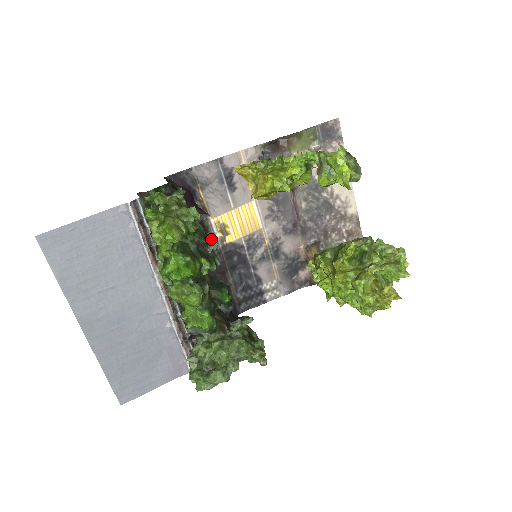
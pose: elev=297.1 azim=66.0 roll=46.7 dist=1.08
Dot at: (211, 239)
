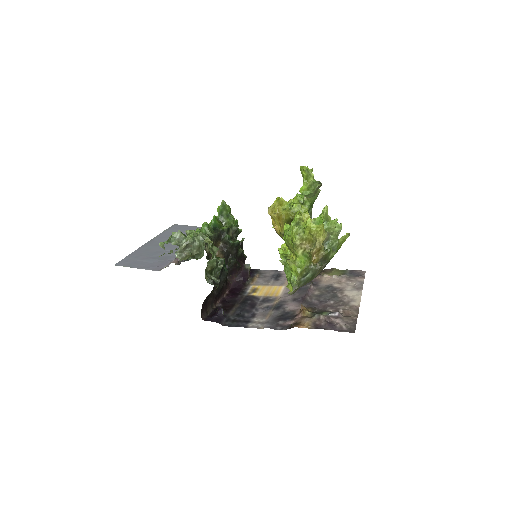
Dot at: occluded
